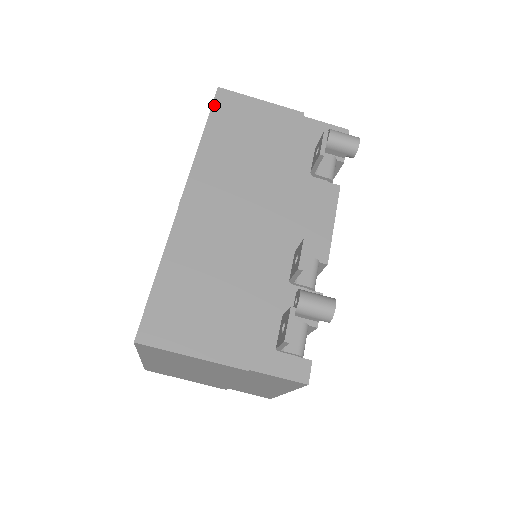
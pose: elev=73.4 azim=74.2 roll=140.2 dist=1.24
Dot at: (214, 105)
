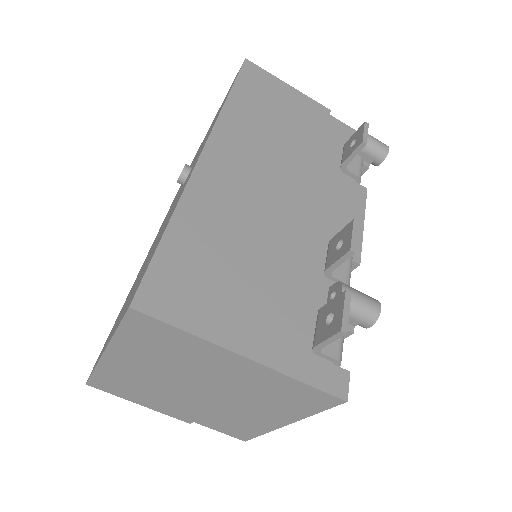
Dot at: (241, 73)
